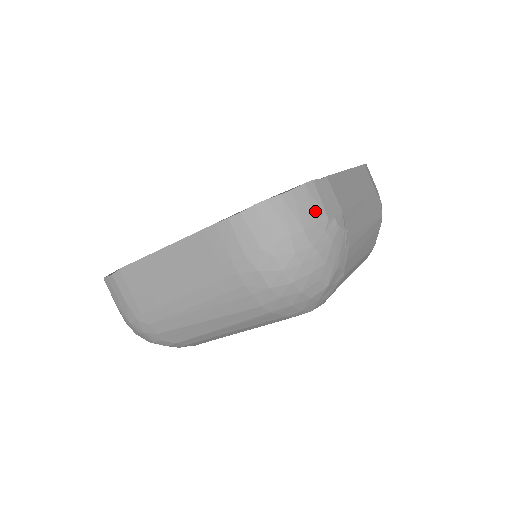
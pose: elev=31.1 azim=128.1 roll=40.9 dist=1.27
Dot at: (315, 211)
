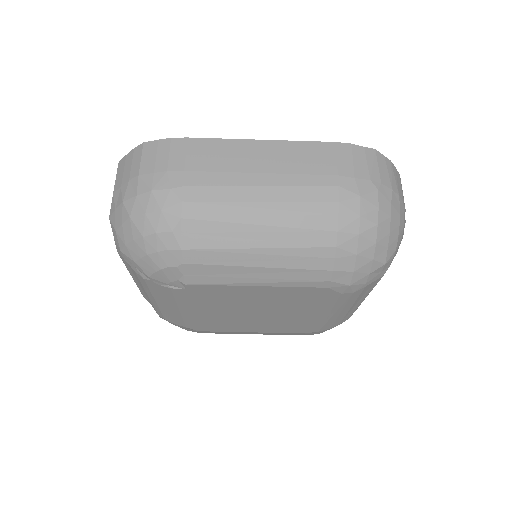
Dot at: occluded
